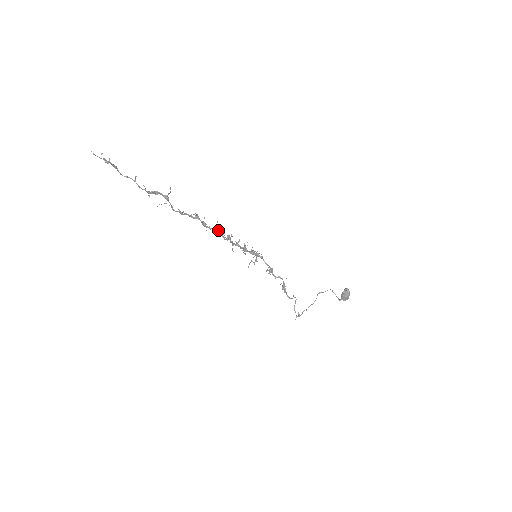
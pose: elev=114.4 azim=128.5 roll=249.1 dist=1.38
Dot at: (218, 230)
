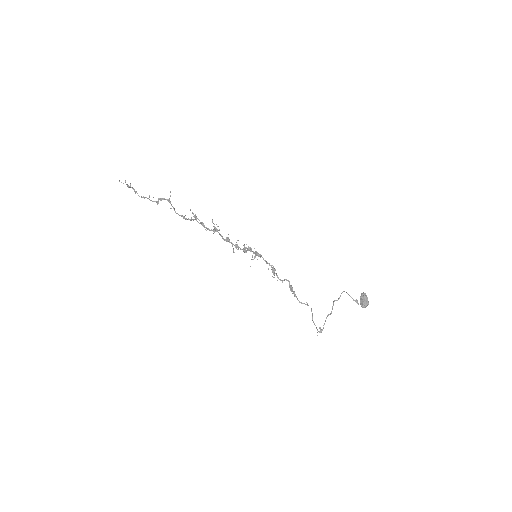
Dot at: (214, 226)
